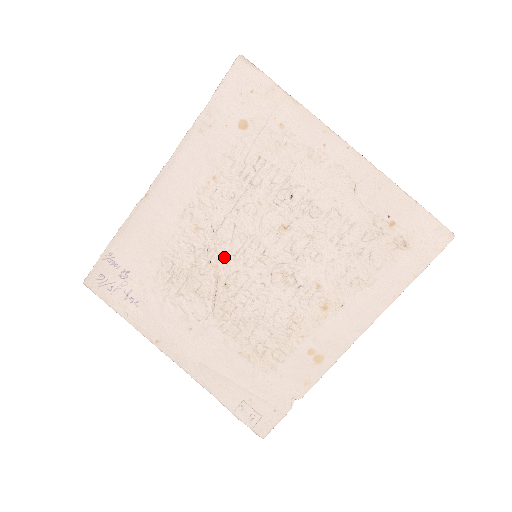
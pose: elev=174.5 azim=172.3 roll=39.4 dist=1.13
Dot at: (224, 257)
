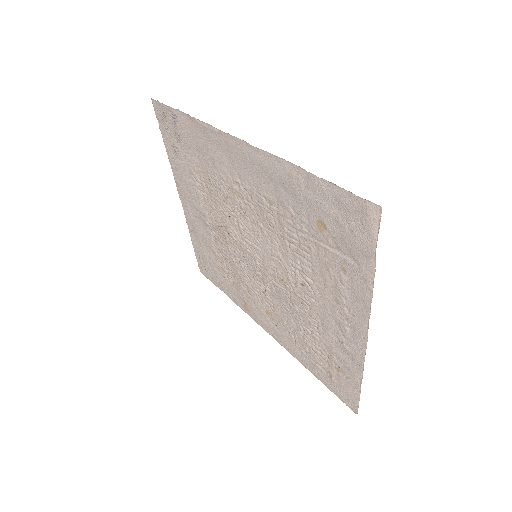
Dot at: (239, 228)
